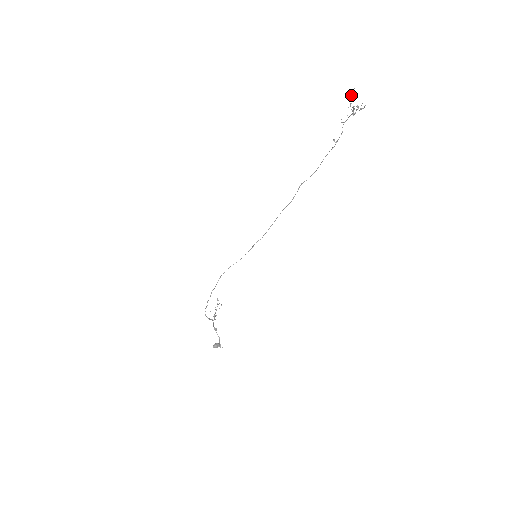
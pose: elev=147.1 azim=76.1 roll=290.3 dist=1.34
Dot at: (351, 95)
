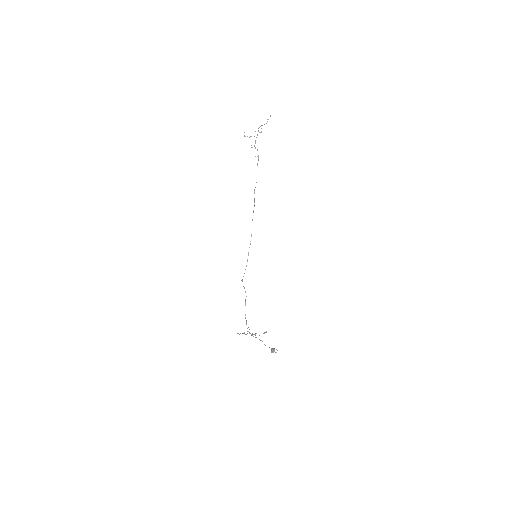
Dot at: (245, 136)
